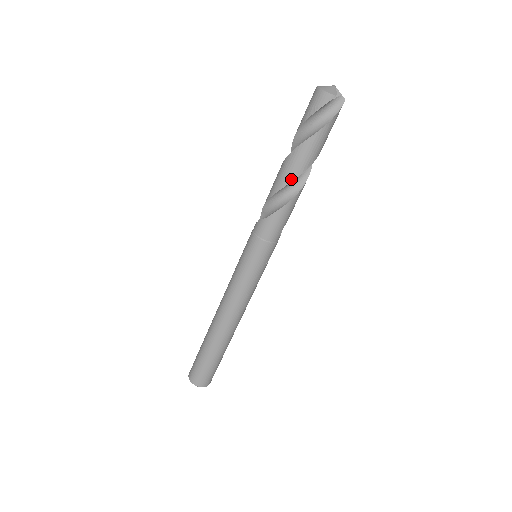
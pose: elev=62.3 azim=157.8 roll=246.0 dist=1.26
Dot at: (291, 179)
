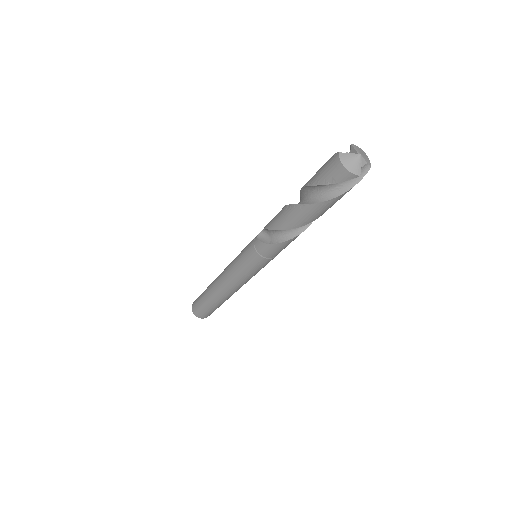
Dot at: (297, 226)
